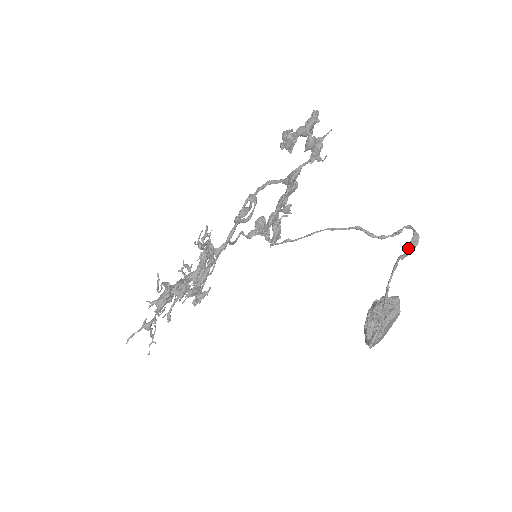
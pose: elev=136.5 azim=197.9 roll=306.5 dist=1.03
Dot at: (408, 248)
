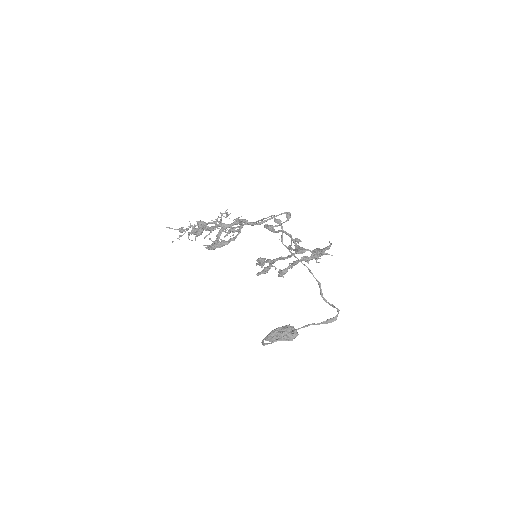
Dot at: (323, 322)
